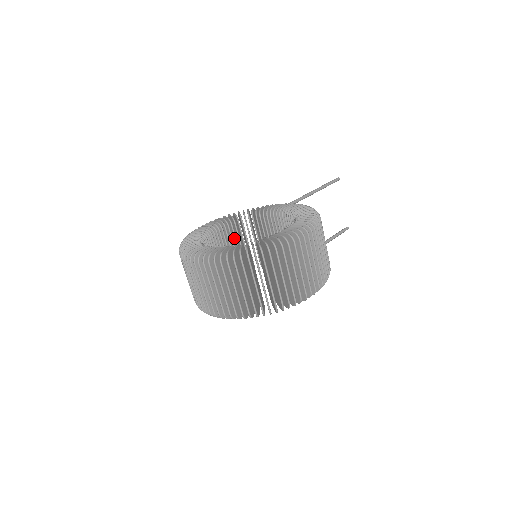
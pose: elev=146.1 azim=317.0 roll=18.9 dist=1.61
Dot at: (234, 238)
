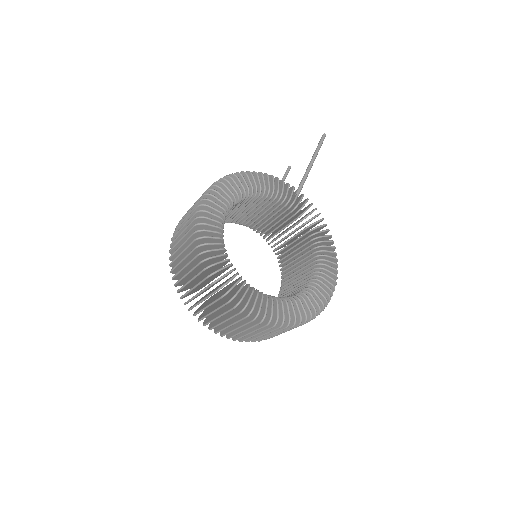
Dot at: occluded
